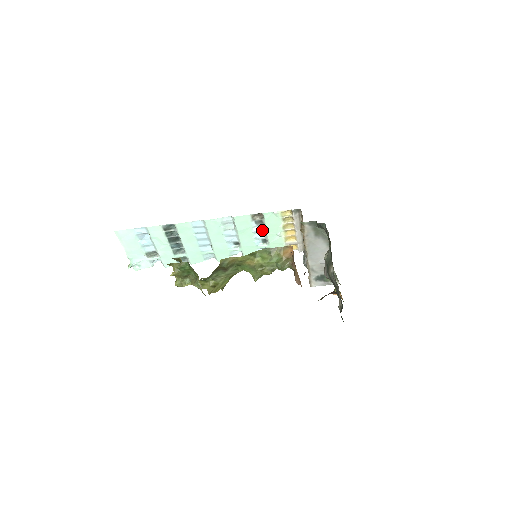
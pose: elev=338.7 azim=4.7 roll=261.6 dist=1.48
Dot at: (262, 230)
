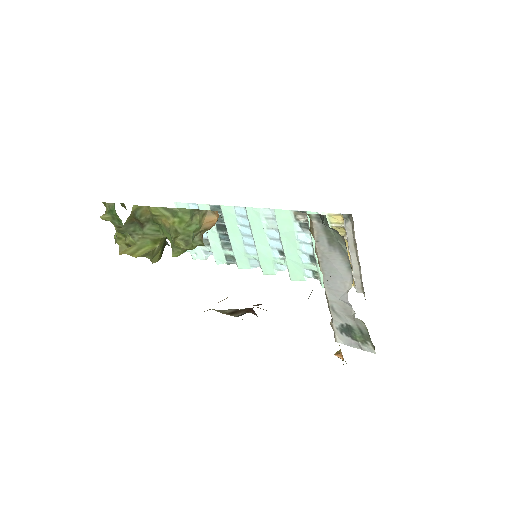
Dot at: (309, 240)
